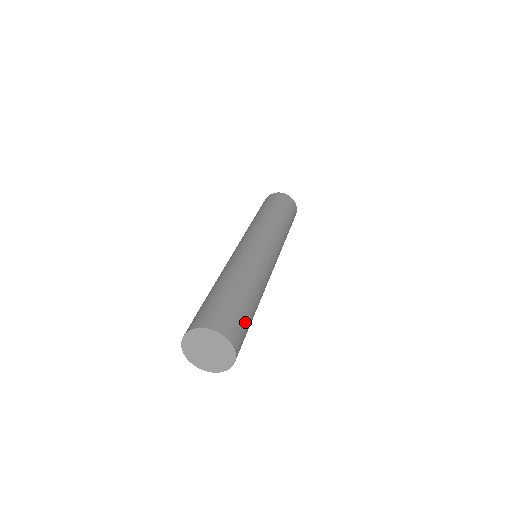
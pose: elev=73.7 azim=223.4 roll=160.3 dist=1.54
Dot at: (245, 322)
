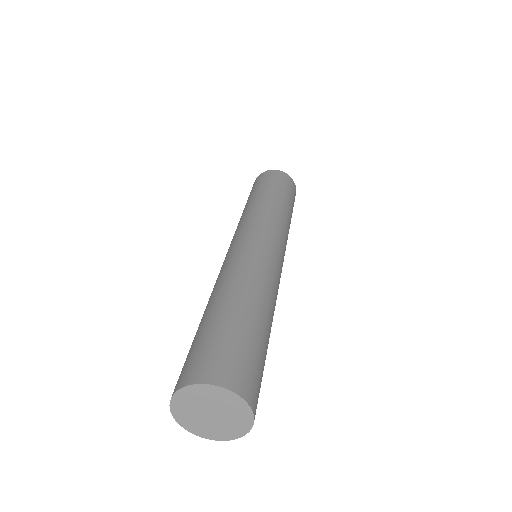
Dot at: (262, 374)
